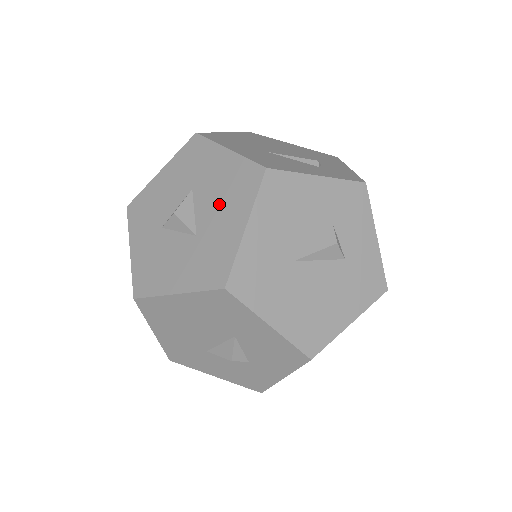
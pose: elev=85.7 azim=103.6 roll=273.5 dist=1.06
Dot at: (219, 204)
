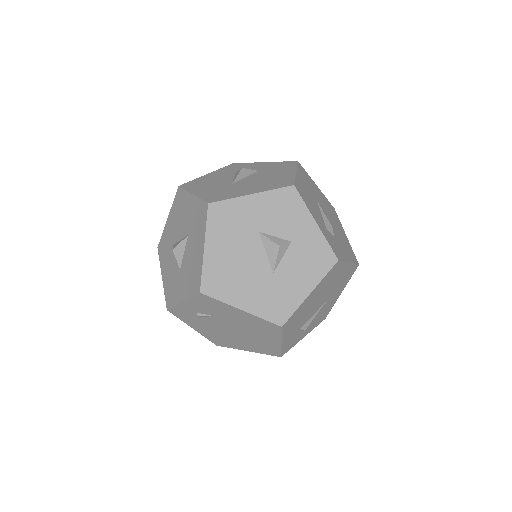
Dot at: (182, 219)
